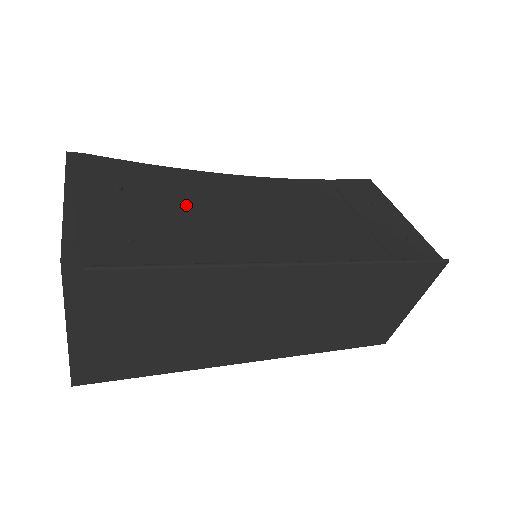
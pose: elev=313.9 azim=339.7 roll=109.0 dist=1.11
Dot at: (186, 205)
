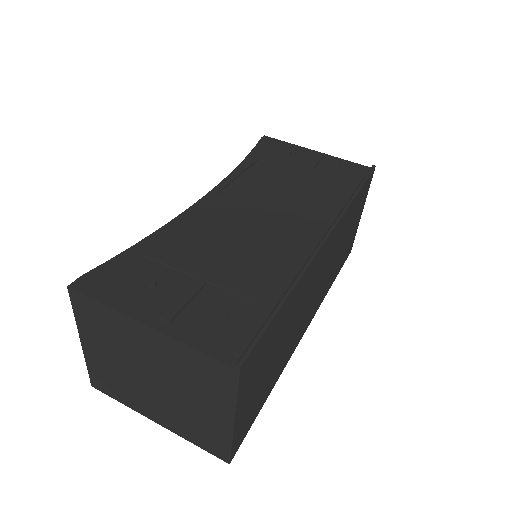
Dot at: (209, 256)
